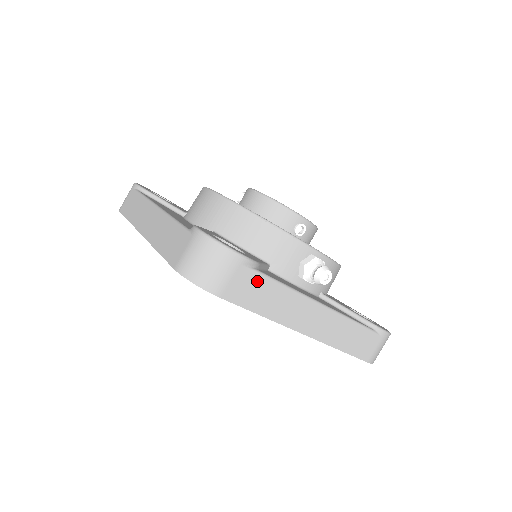
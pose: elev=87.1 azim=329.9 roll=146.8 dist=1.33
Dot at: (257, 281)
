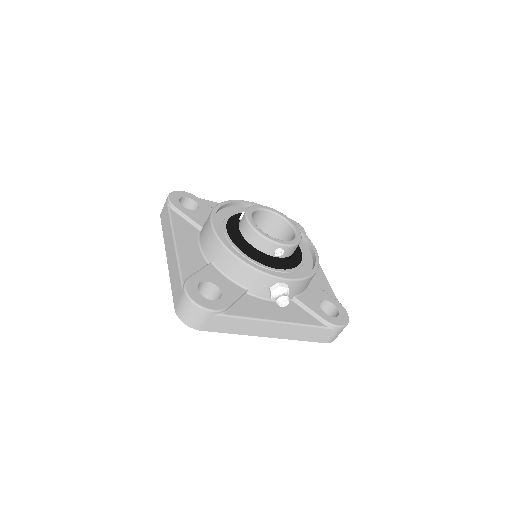
Dot at: (225, 320)
